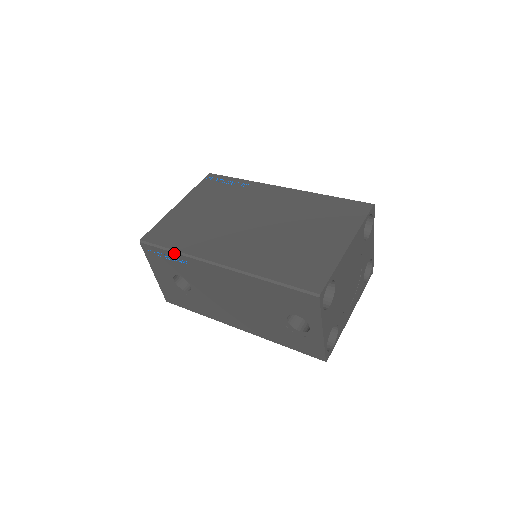
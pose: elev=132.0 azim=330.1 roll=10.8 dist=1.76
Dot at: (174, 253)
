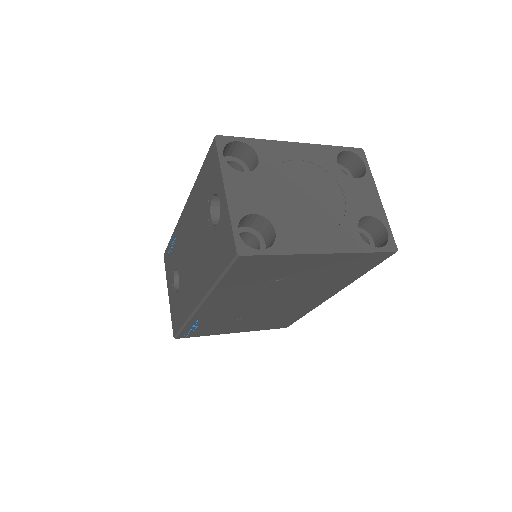
Dot at: (172, 236)
